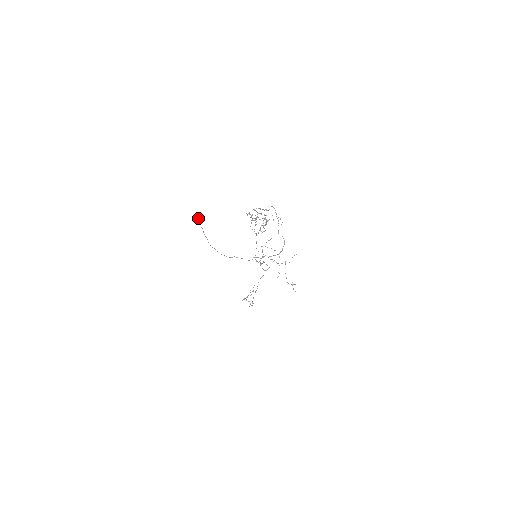
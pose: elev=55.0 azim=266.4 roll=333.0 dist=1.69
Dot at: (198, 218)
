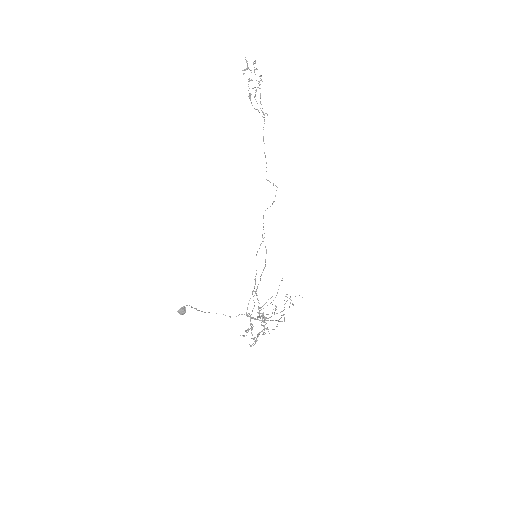
Dot at: (181, 311)
